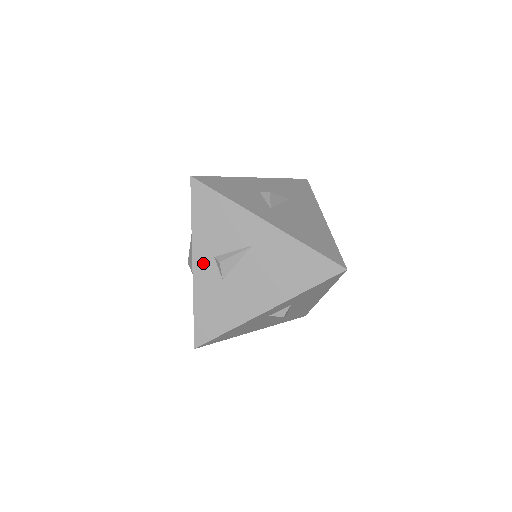
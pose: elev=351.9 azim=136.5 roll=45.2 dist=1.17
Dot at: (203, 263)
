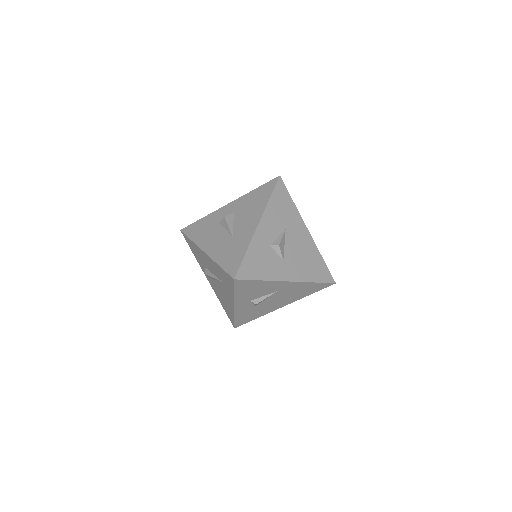
Dot at: (242, 305)
